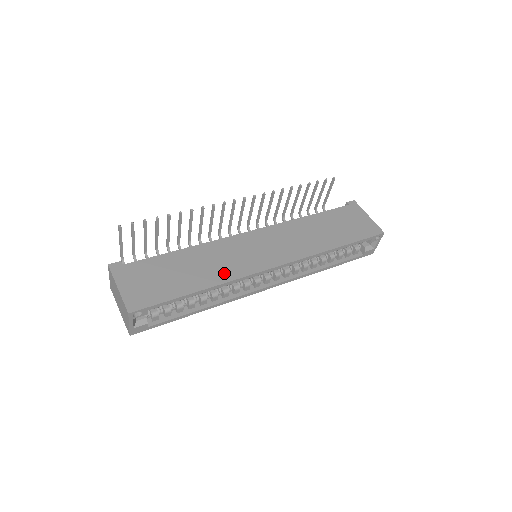
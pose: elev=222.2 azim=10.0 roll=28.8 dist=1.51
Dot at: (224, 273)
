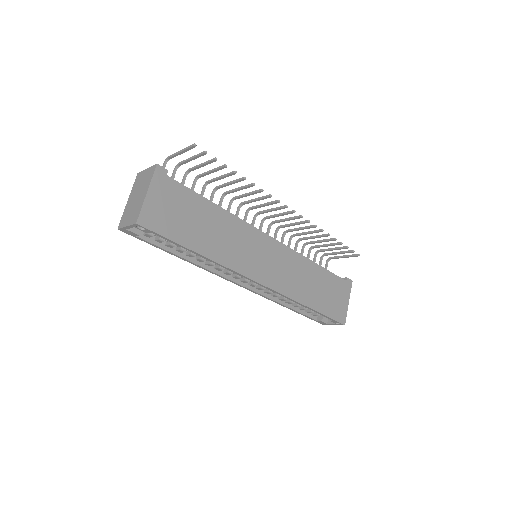
Dot at: (226, 255)
